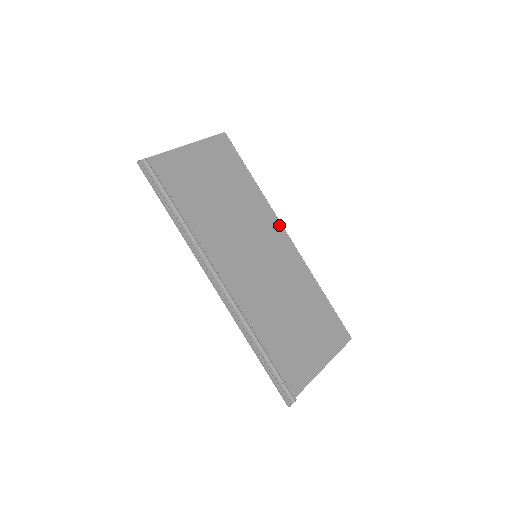
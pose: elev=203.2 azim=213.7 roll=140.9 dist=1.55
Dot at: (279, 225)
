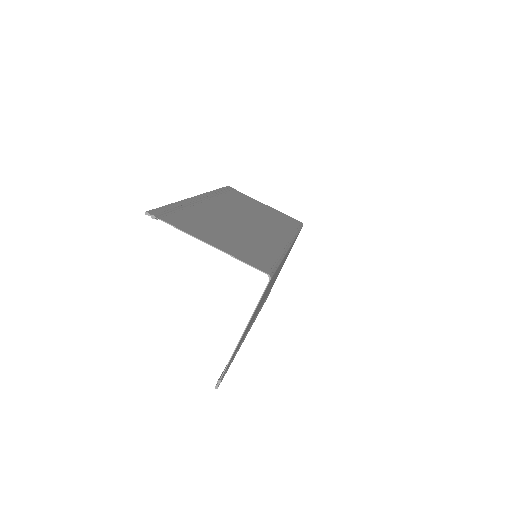
Dot at: (289, 238)
